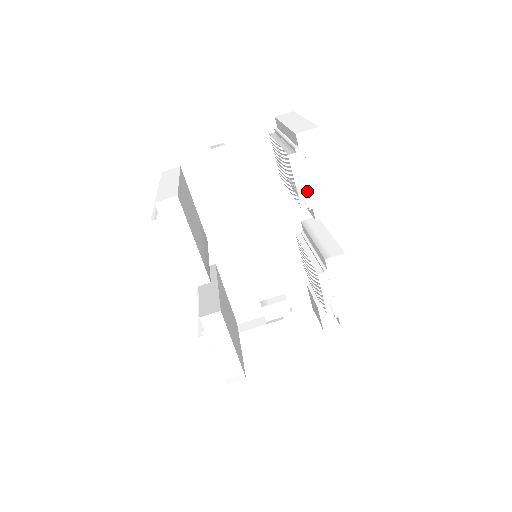
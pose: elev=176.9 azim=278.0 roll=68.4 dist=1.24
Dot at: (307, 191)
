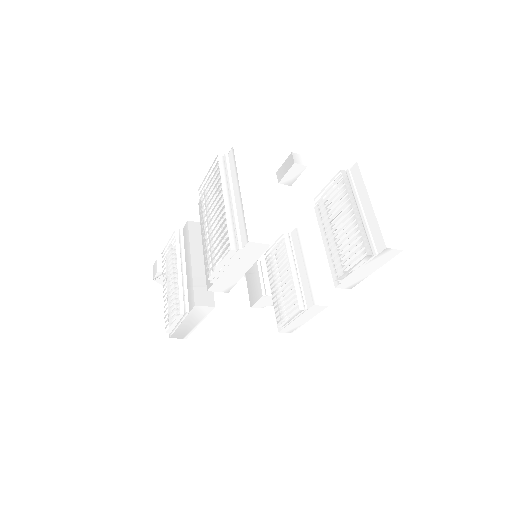
Dot at: (351, 274)
